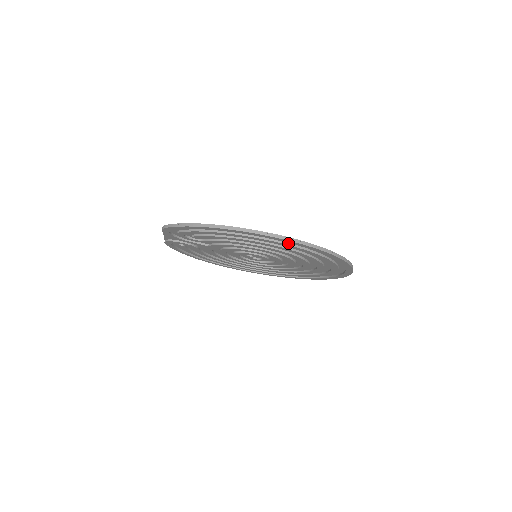
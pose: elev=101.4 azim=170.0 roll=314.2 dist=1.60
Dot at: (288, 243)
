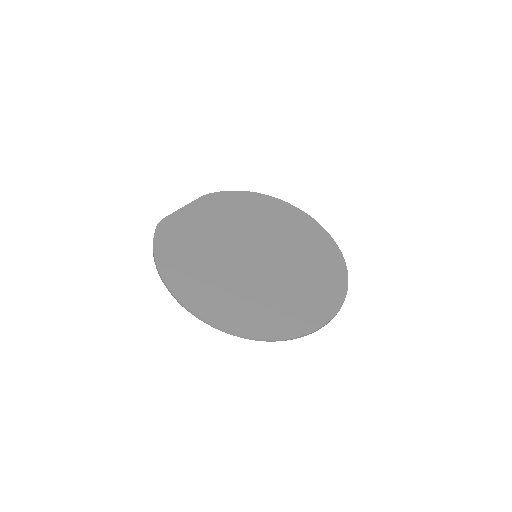
Dot at: (212, 310)
